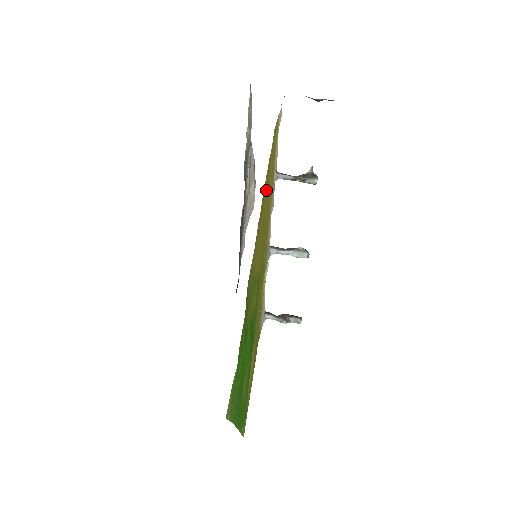
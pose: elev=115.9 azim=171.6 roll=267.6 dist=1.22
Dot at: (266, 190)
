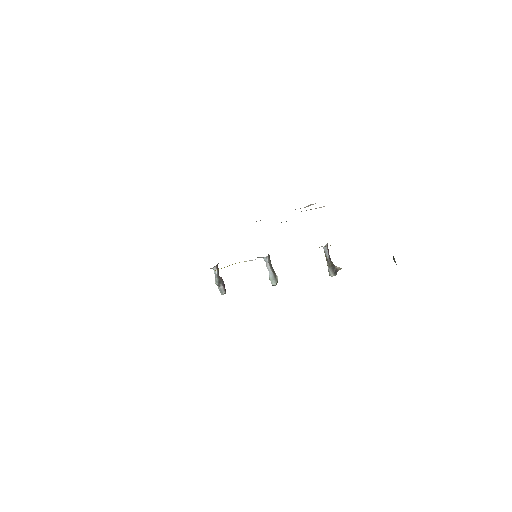
Dot at: occluded
